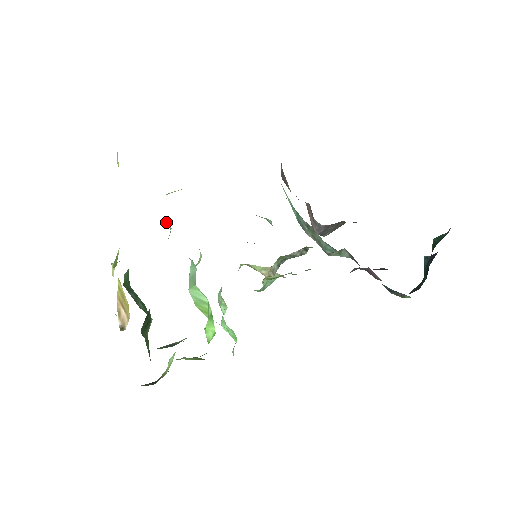
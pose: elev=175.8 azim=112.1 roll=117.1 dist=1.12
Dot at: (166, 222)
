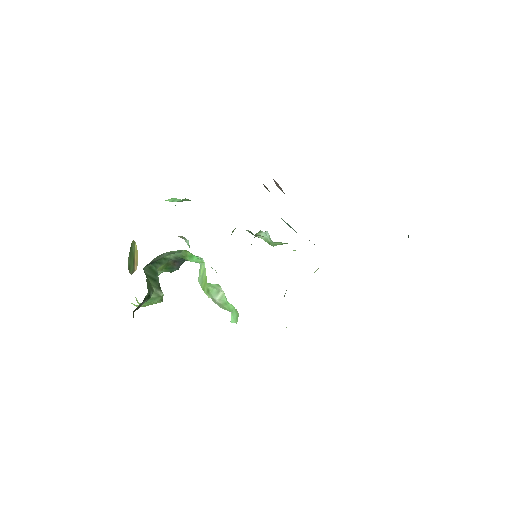
Dot at: (186, 240)
